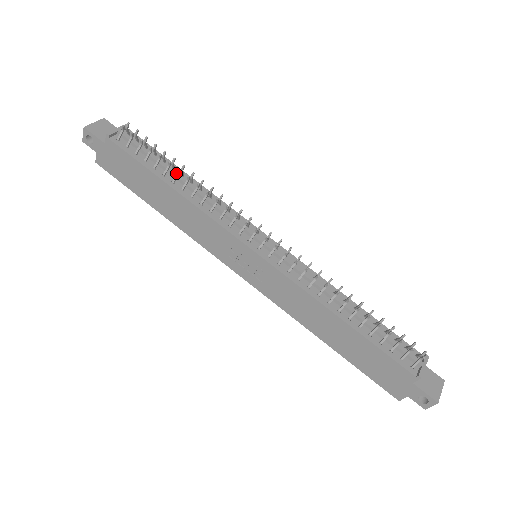
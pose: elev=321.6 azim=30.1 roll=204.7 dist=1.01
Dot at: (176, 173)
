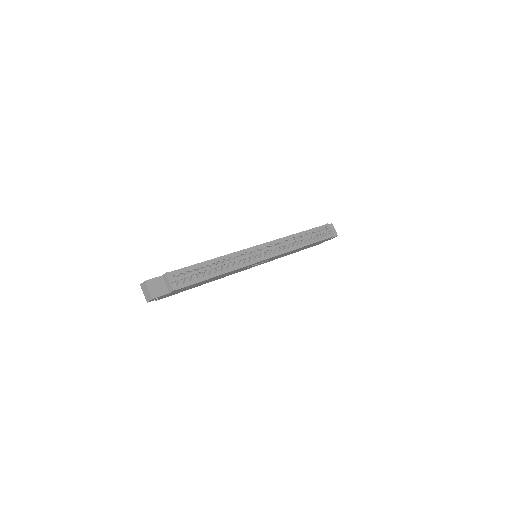
Dot at: (212, 267)
